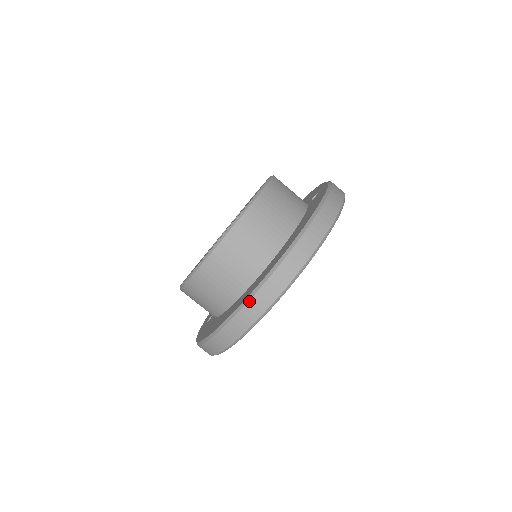
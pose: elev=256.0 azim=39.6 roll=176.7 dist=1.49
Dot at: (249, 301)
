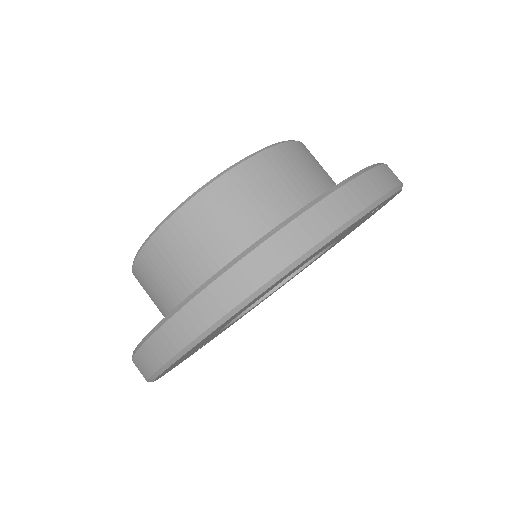
Dot at: (167, 321)
